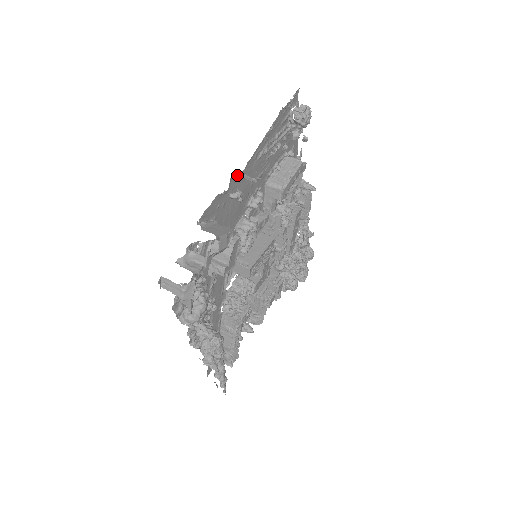
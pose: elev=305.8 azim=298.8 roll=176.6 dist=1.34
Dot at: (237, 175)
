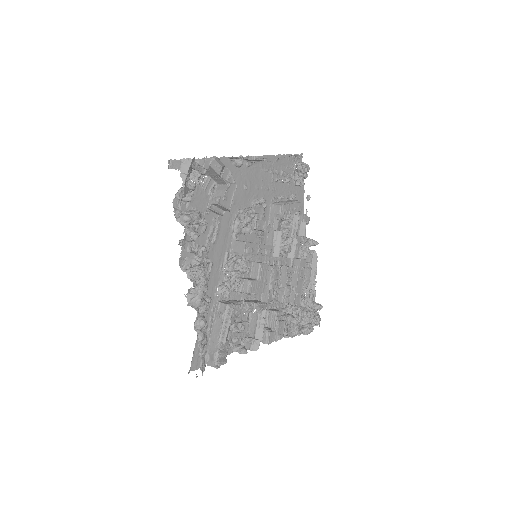
Dot at: occluded
